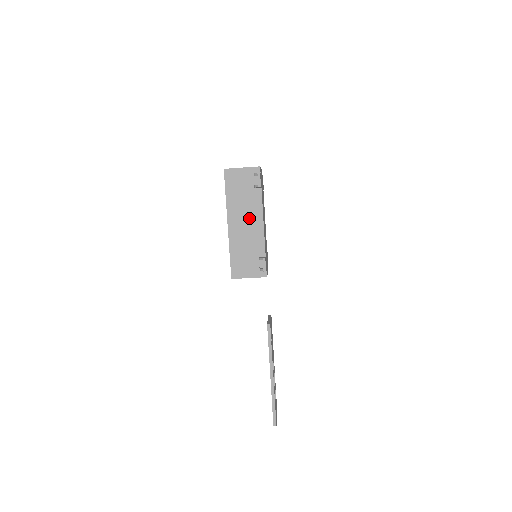
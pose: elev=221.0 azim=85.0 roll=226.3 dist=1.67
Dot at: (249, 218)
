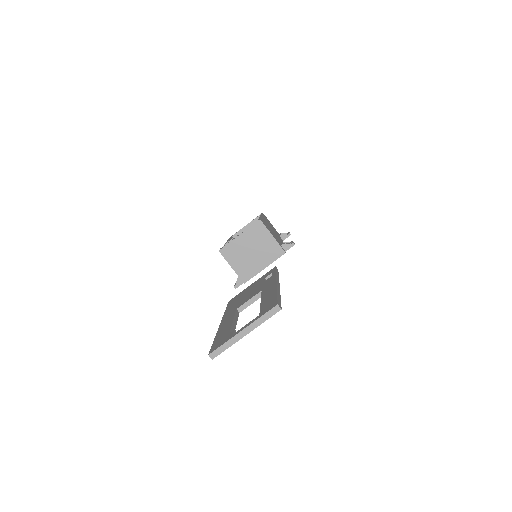
Dot at: (275, 233)
